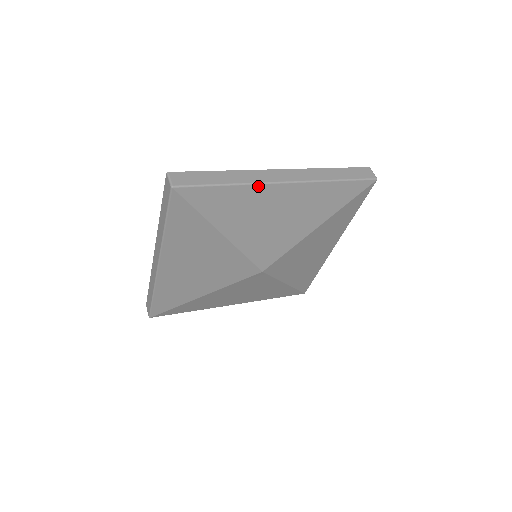
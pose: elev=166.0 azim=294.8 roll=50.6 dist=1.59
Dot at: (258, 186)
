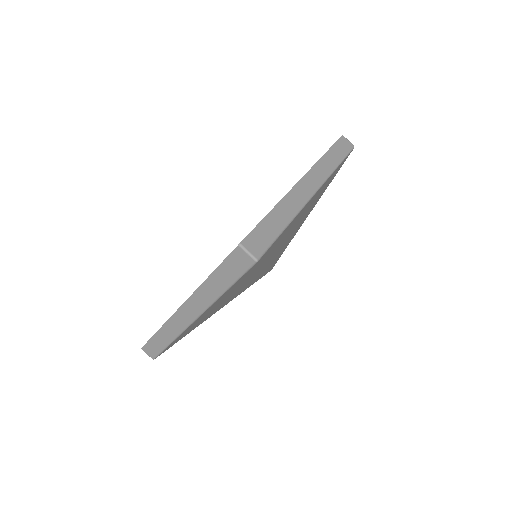
Dot at: (302, 210)
